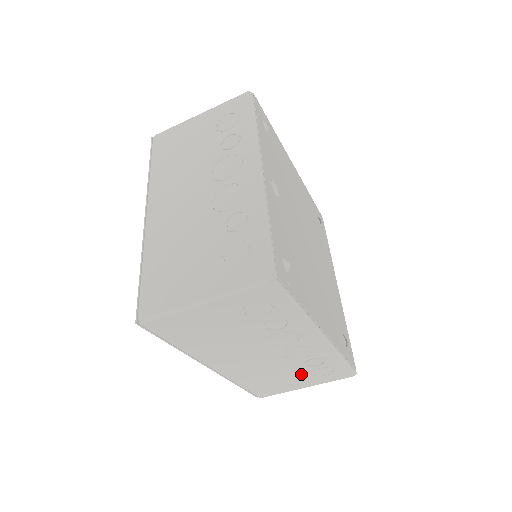
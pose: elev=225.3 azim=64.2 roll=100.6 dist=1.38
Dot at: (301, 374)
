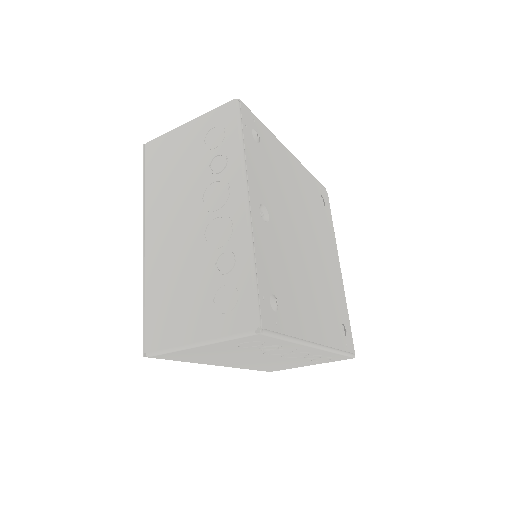
Dot at: (303, 361)
